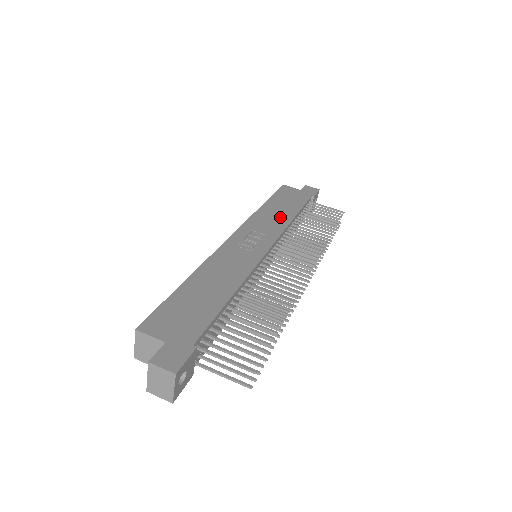
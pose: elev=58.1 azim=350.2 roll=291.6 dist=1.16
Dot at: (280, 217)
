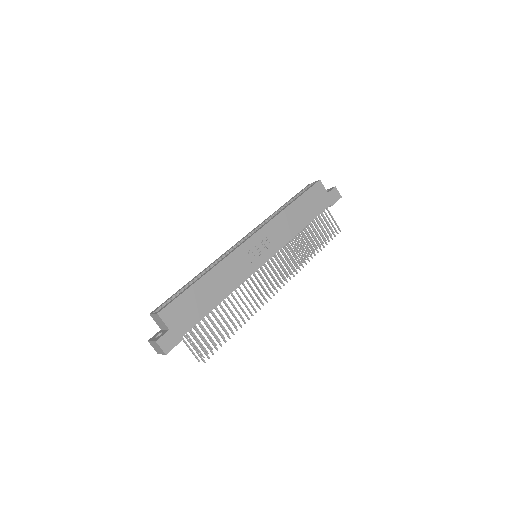
Dot at: (293, 226)
